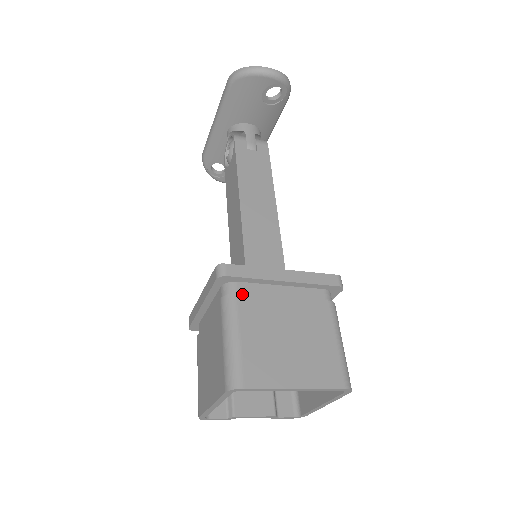
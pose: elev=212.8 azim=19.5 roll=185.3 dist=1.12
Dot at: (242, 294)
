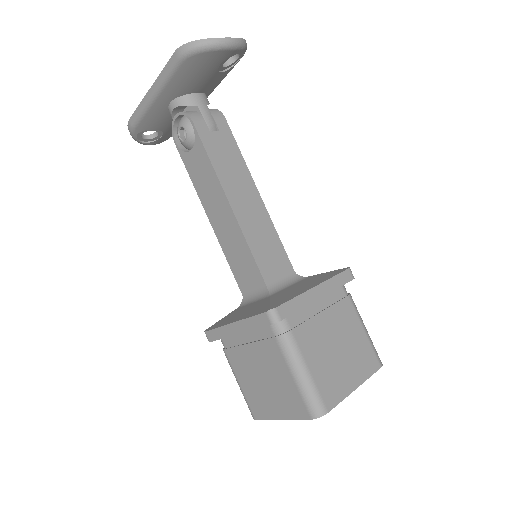
Dot at: (295, 328)
